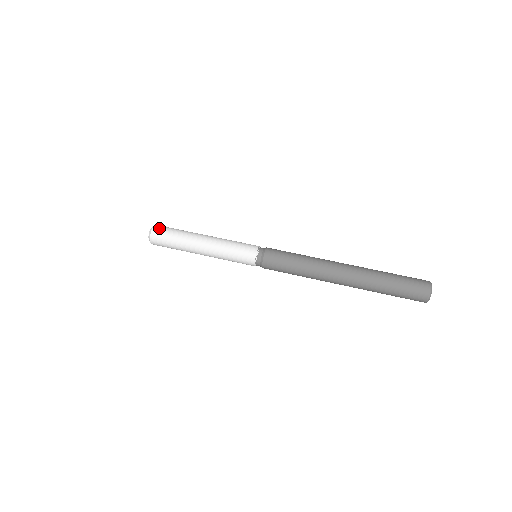
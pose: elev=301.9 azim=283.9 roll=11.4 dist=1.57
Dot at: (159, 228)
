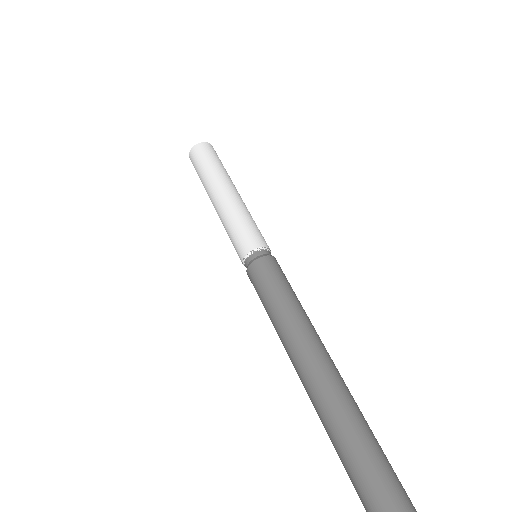
Dot at: (196, 151)
